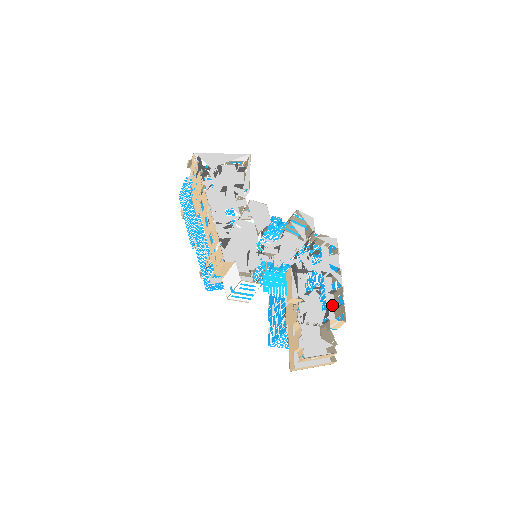
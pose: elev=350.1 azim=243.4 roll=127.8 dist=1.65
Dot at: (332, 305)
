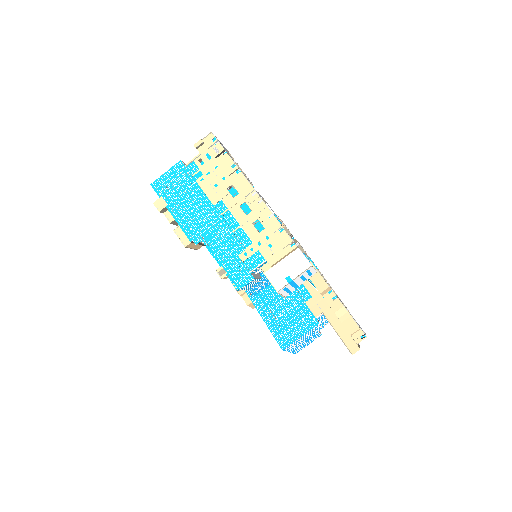
Dot at: occluded
